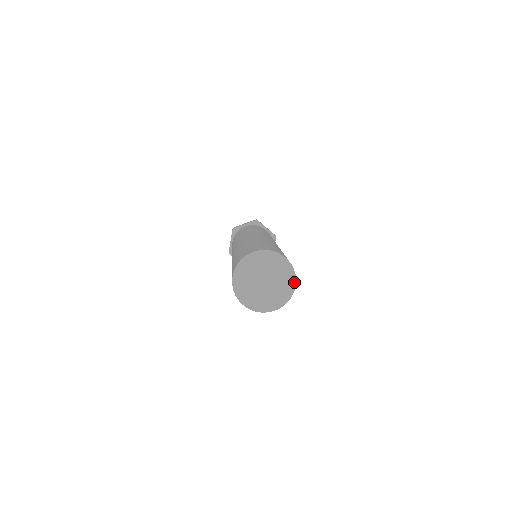
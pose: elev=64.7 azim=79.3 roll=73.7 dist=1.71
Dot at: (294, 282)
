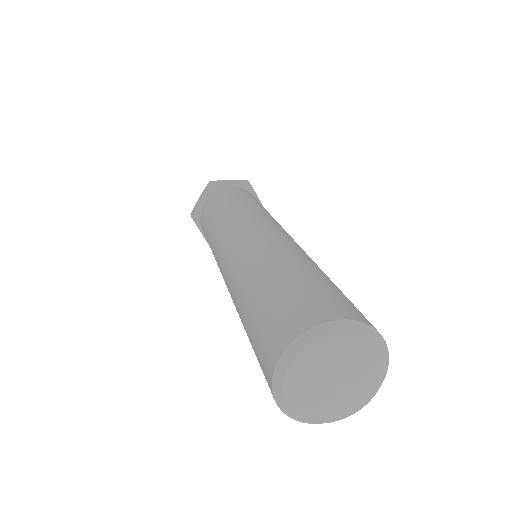
Dot at: (380, 386)
